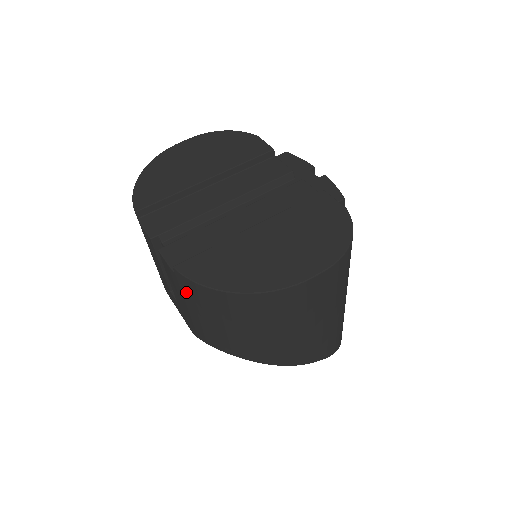
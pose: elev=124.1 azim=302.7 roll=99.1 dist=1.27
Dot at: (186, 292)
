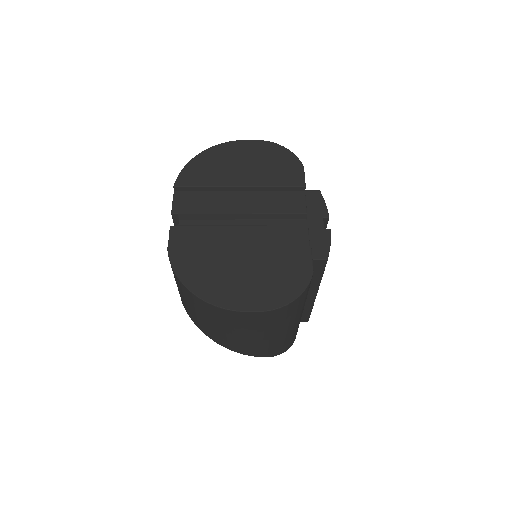
Dot at: occluded
